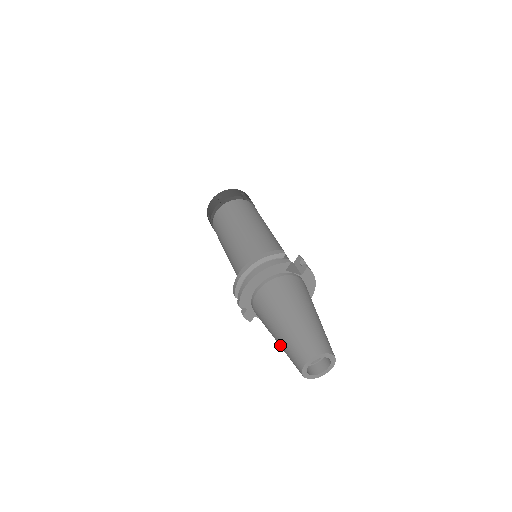
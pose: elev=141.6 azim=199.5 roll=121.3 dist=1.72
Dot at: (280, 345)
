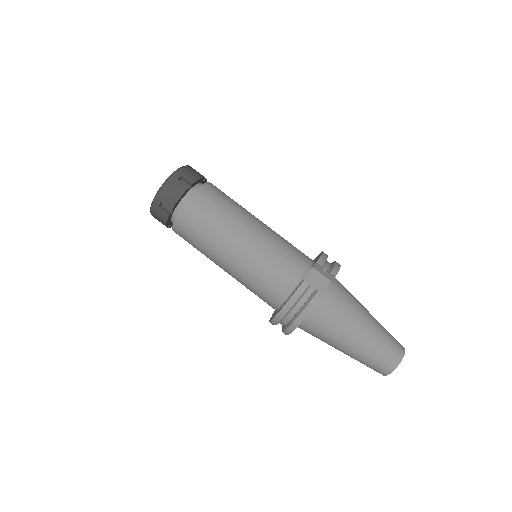
Dot at: occluded
